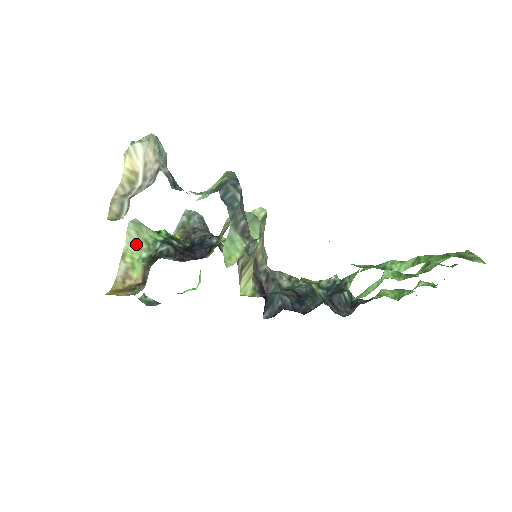
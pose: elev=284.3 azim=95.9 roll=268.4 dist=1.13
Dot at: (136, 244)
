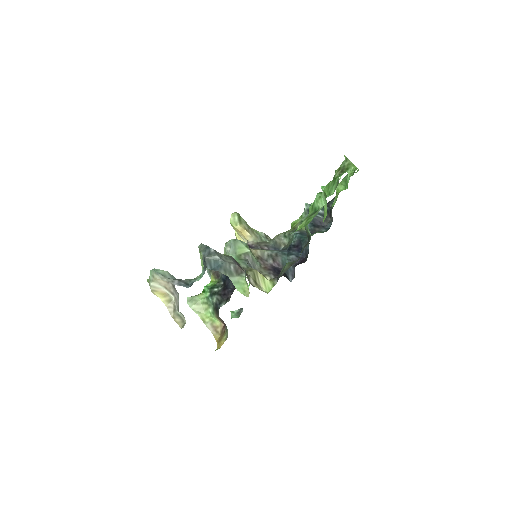
Dot at: (202, 309)
